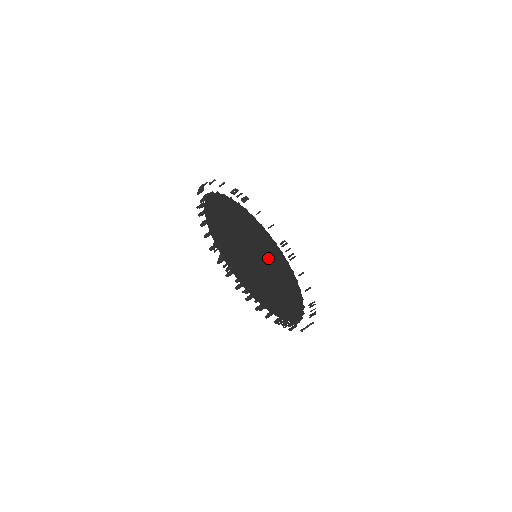
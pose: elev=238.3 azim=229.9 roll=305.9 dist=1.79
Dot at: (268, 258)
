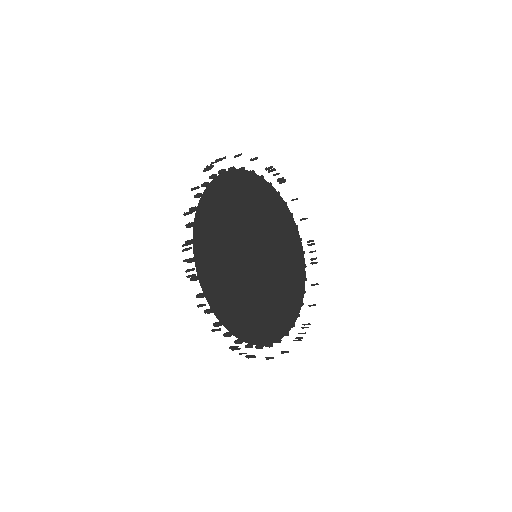
Dot at: (274, 260)
